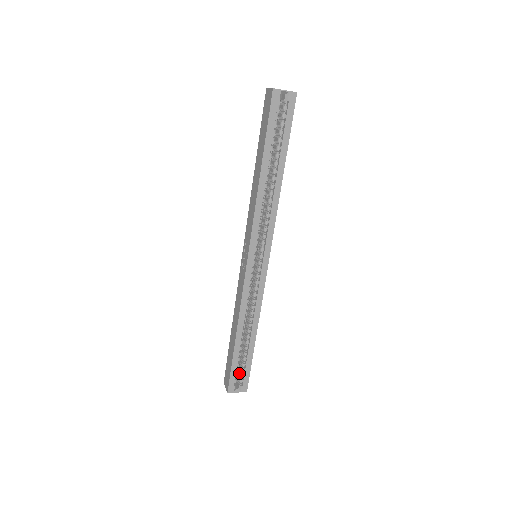
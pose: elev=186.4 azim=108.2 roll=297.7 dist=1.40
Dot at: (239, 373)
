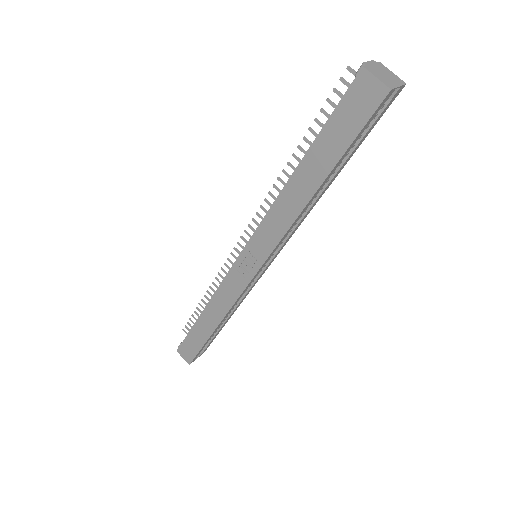
Dot at: occluded
